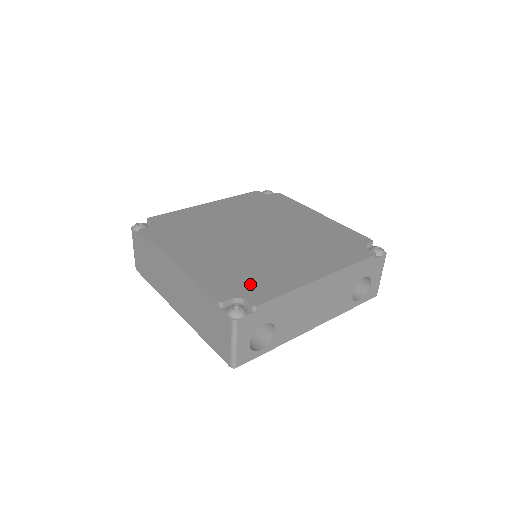
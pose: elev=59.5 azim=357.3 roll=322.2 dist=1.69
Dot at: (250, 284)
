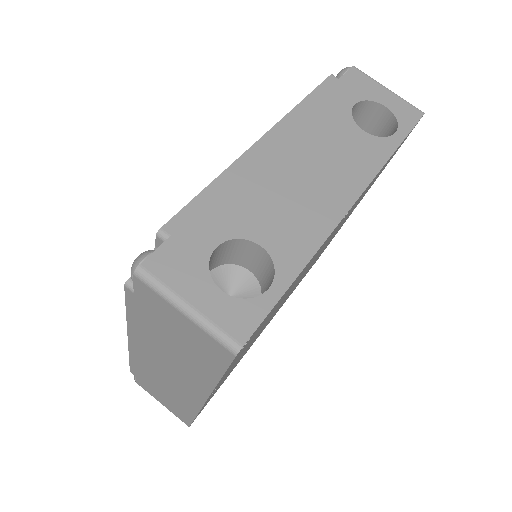
Dot at: occluded
